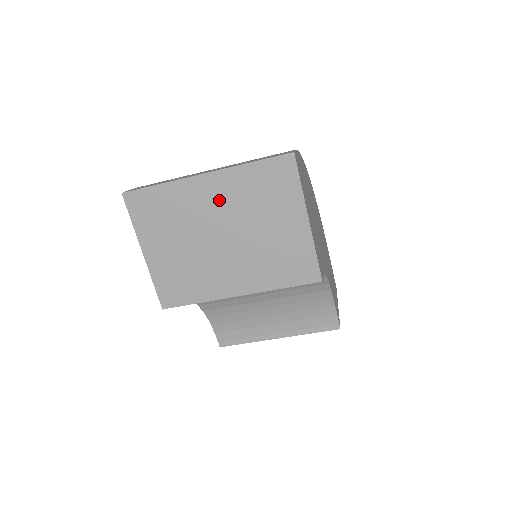
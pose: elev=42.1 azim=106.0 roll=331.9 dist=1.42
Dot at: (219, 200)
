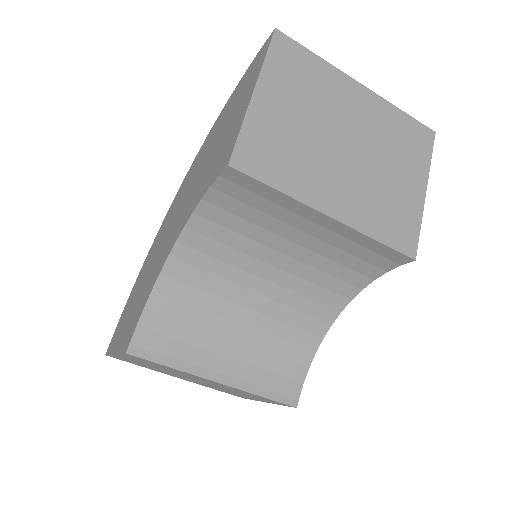
Dot at: (362, 114)
